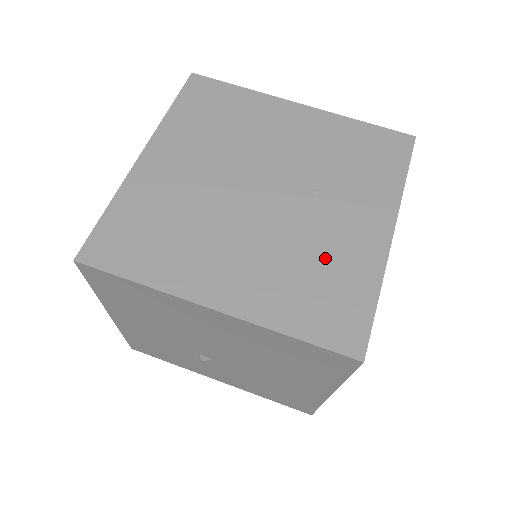
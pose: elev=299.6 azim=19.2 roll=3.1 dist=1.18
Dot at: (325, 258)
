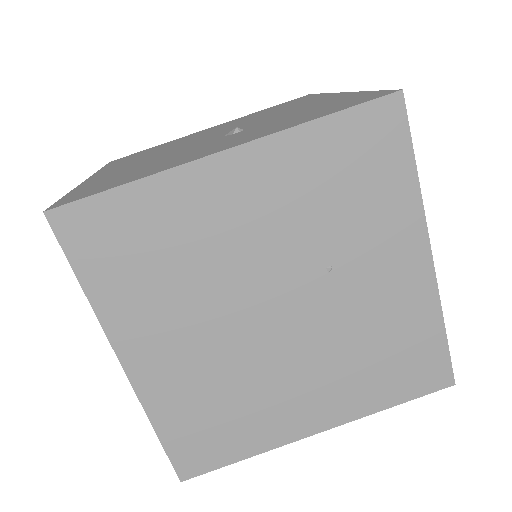
Dot at: (381, 330)
